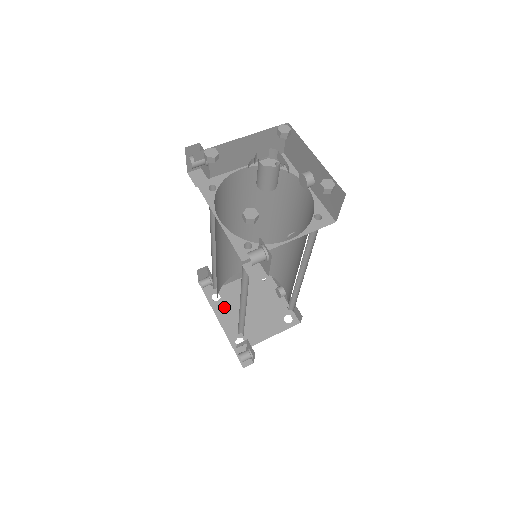
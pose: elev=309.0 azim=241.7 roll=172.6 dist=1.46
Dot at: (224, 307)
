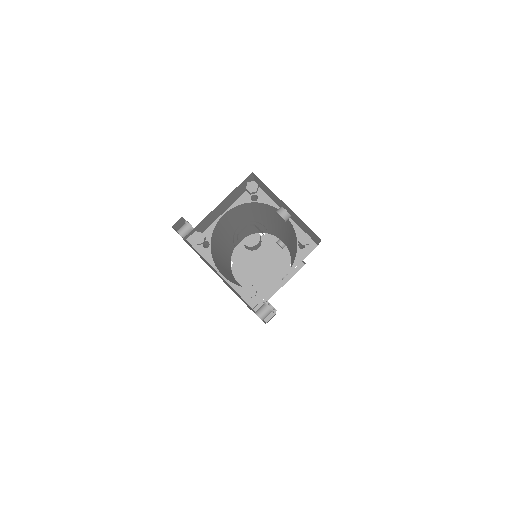
Dot at: (238, 270)
